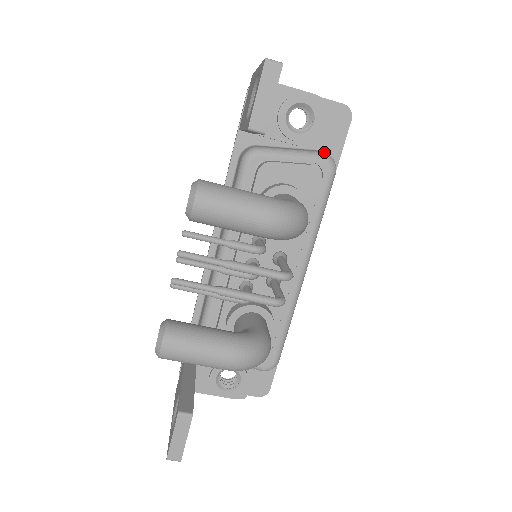
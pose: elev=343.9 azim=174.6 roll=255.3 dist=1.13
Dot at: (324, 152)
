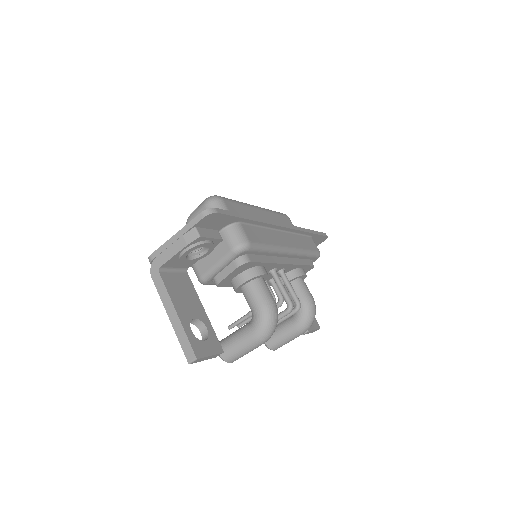
Dot at: (232, 248)
